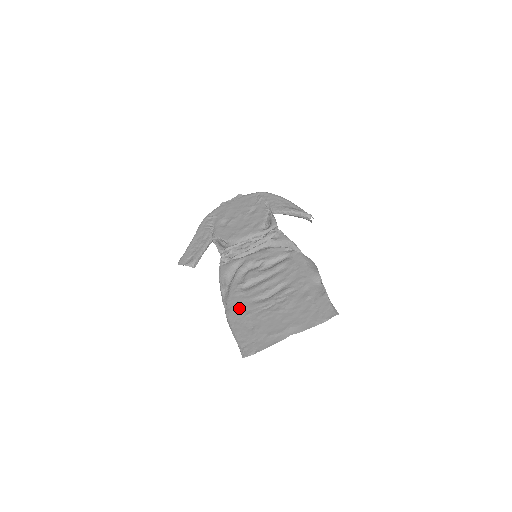
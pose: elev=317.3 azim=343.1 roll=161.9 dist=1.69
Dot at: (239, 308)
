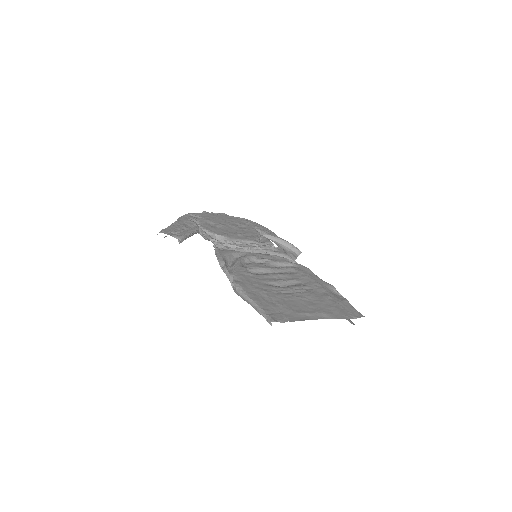
Dot at: (252, 283)
